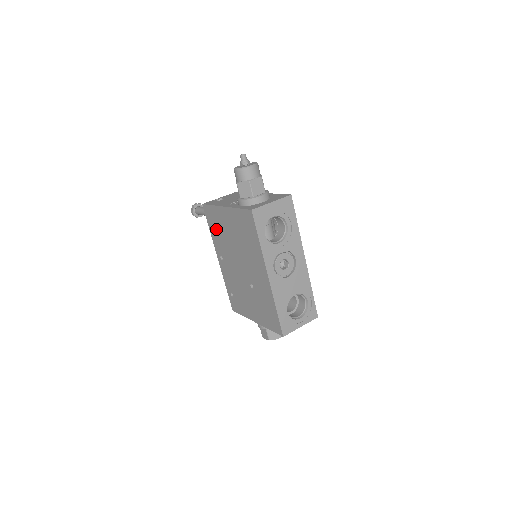
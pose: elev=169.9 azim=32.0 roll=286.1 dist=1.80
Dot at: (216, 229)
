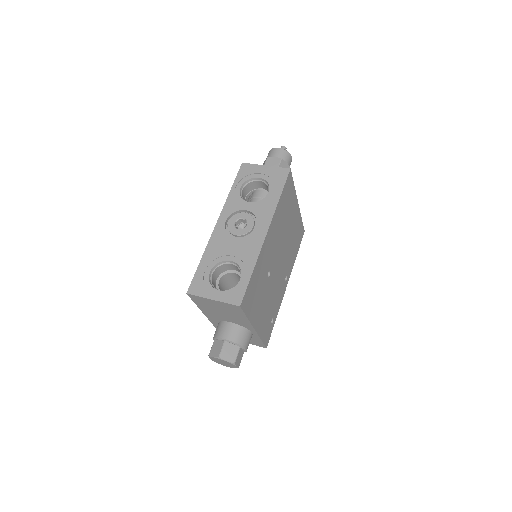
Dot at: occluded
